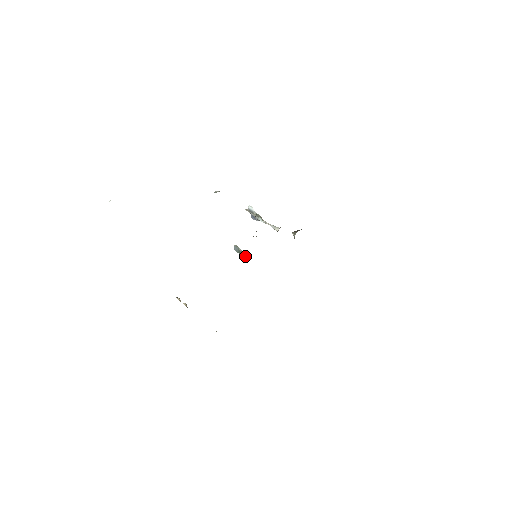
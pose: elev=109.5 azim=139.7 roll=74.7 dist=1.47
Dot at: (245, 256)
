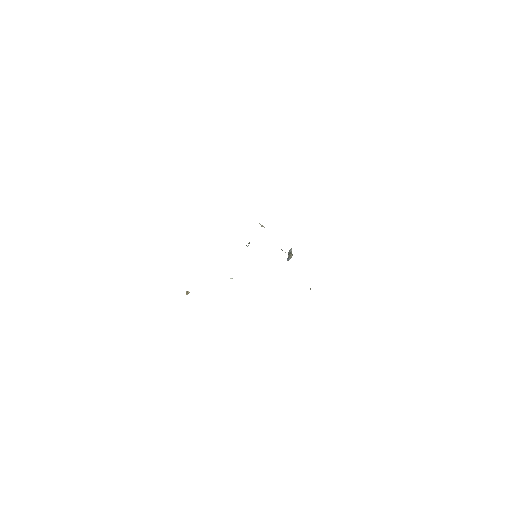
Dot at: (246, 245)
